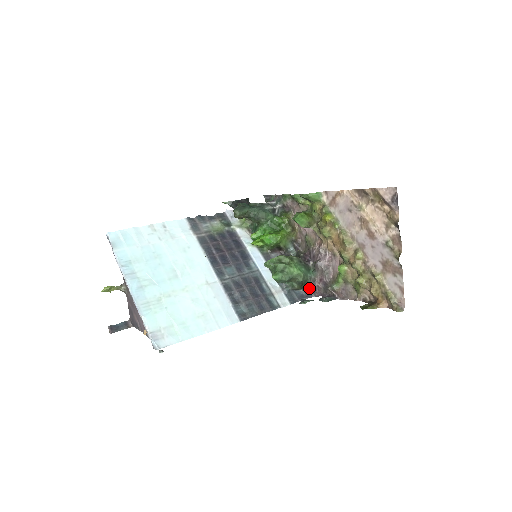
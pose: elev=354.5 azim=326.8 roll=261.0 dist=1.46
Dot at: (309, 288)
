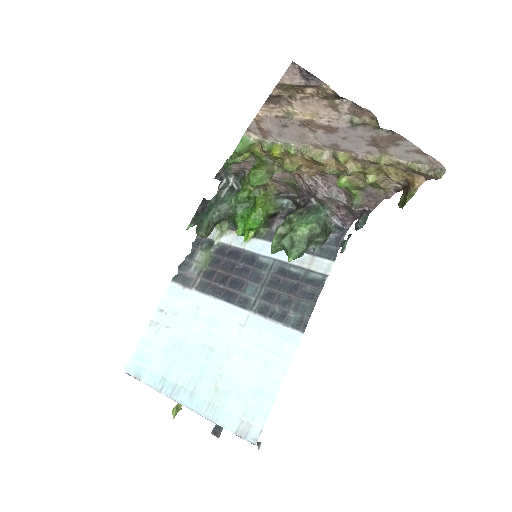
Dot at: (336, 226)
